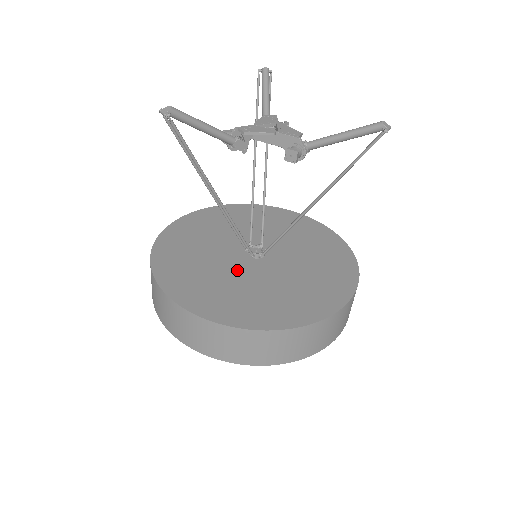
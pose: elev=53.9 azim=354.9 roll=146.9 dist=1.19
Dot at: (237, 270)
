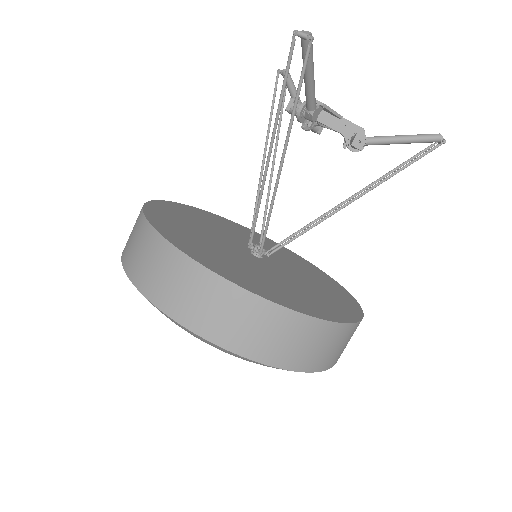
Dot at: (252, 263)
